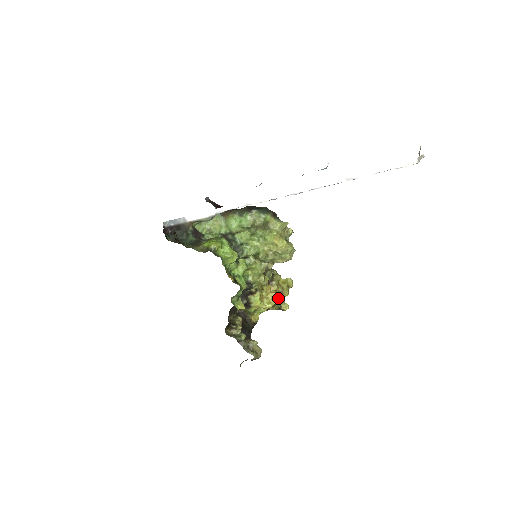
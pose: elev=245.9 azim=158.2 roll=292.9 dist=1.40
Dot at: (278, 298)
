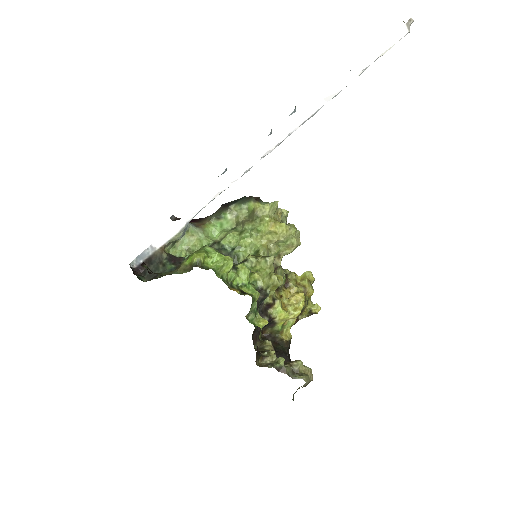
Dot at: (304, 299)
